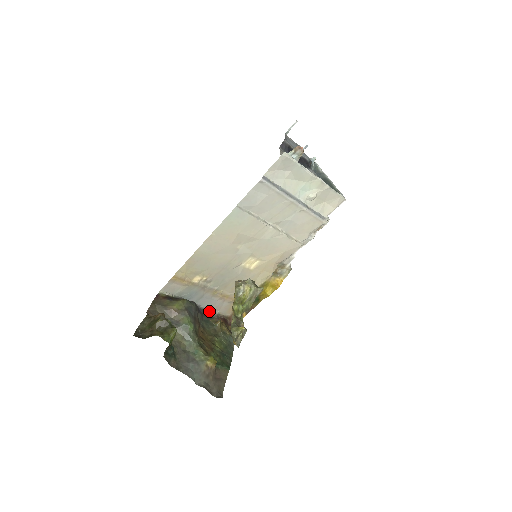
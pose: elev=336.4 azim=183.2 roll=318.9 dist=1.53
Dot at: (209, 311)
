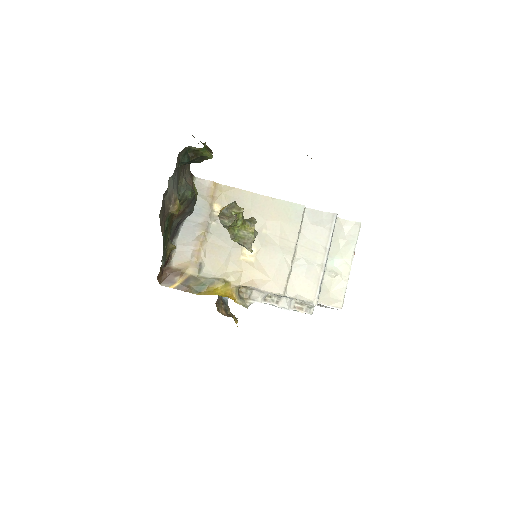
Dot at: (175, 240)
